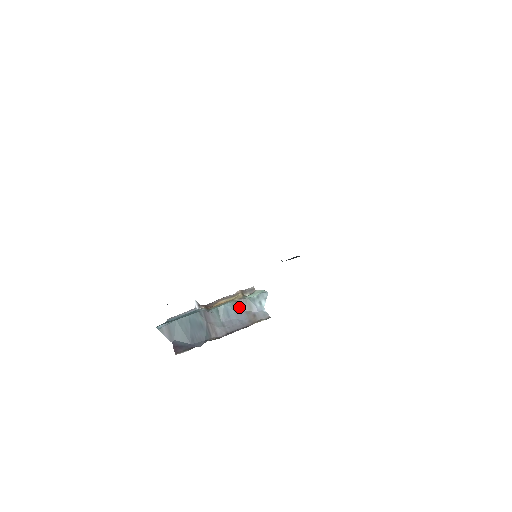
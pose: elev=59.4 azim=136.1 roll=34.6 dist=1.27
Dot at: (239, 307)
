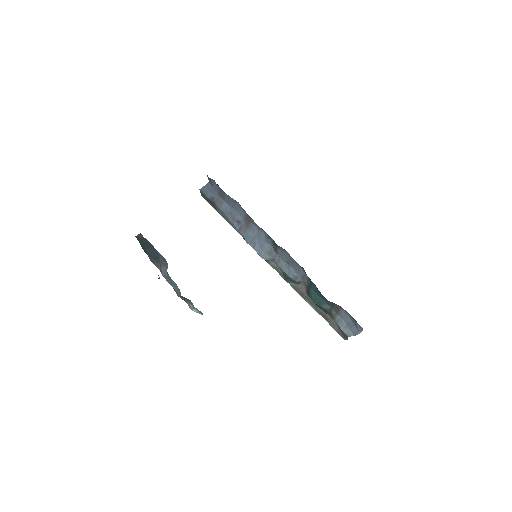
Dot at: (178, 296)
